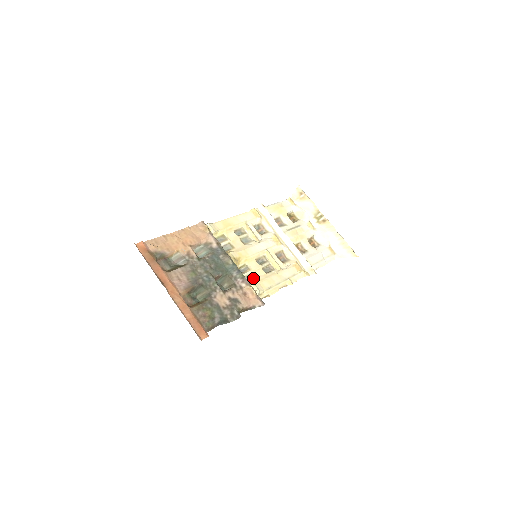
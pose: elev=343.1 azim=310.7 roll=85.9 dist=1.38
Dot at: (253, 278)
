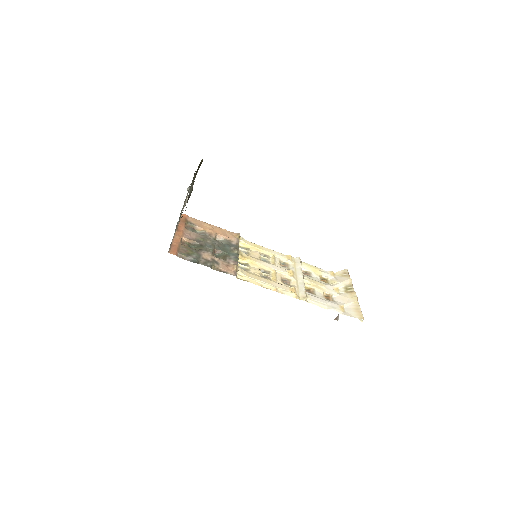
Dot at: (246, 270)
